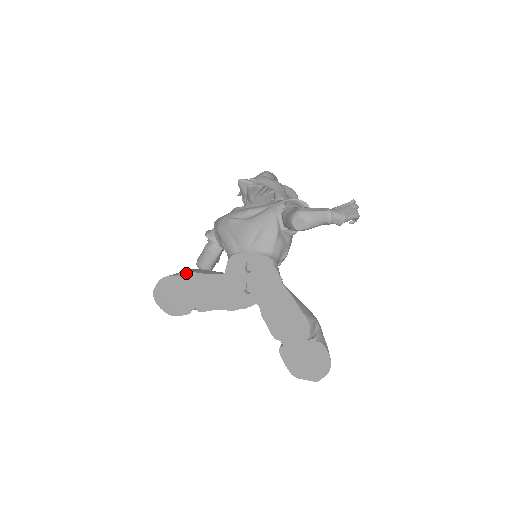
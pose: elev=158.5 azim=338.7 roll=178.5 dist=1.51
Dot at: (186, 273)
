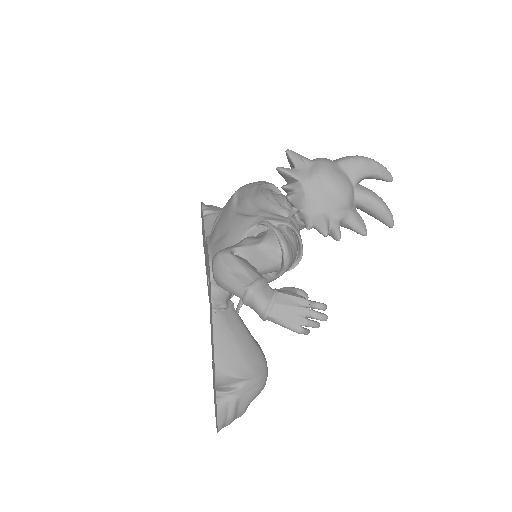
Dot at: occluded
